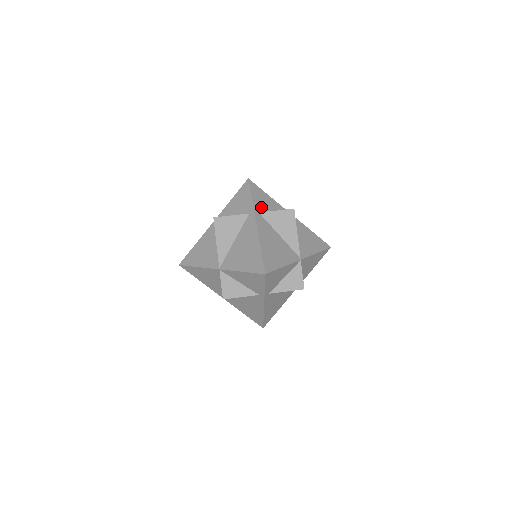
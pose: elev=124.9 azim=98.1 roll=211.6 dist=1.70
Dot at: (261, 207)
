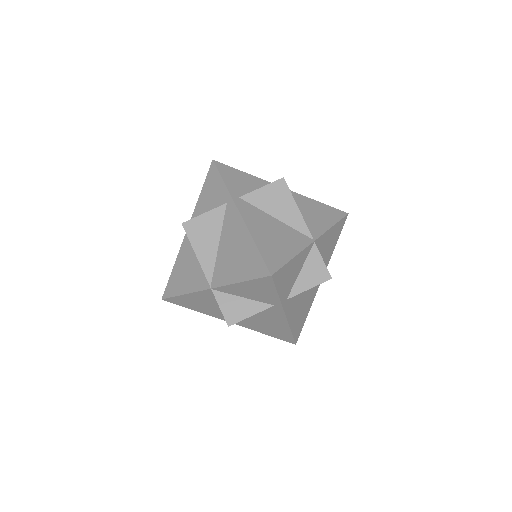
Dot at: (240, 190)
